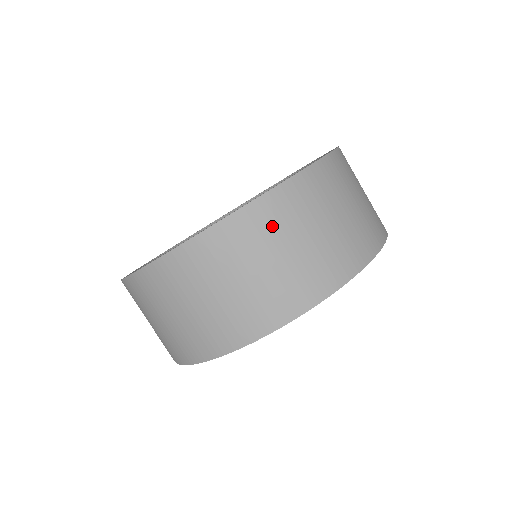
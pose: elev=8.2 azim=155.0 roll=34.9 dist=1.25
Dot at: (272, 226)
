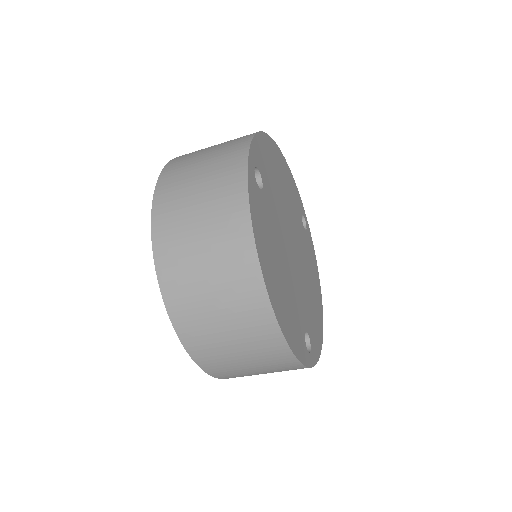
Dot at: (174, 205)
